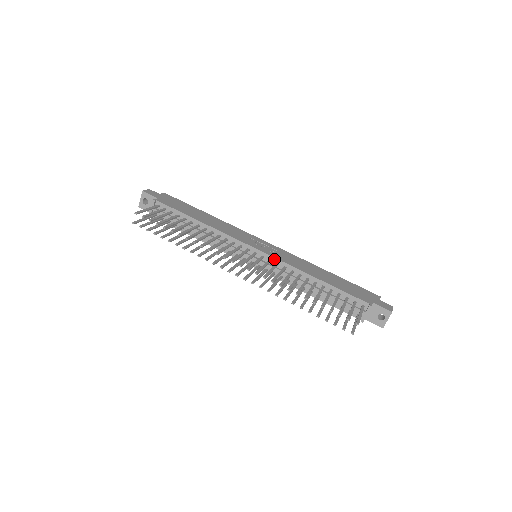
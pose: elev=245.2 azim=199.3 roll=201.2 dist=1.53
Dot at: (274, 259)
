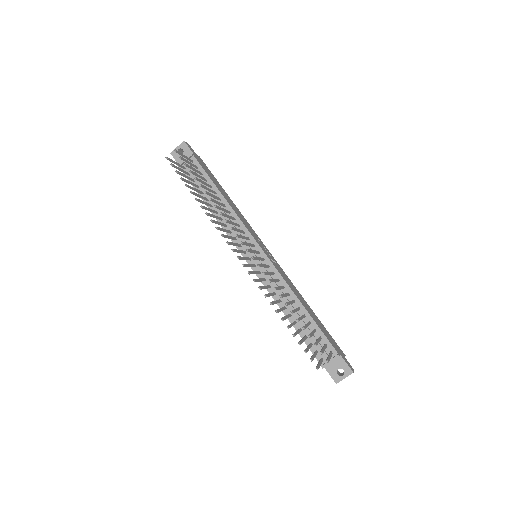
Dot at: (273, 267)
